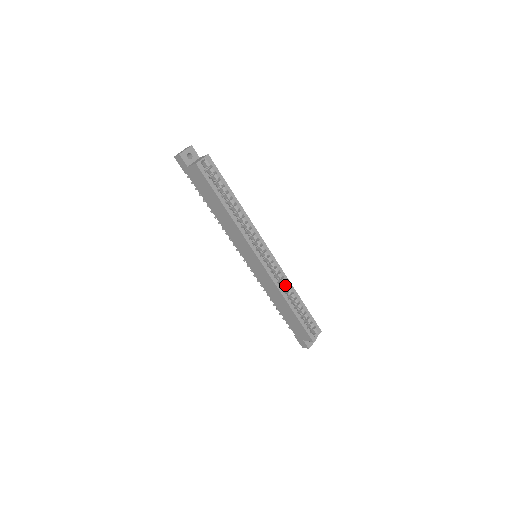
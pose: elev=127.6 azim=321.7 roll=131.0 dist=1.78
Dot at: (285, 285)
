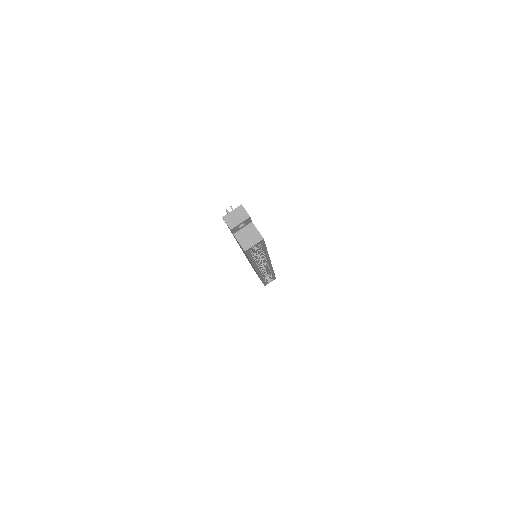
Dot at: (268, 272)
